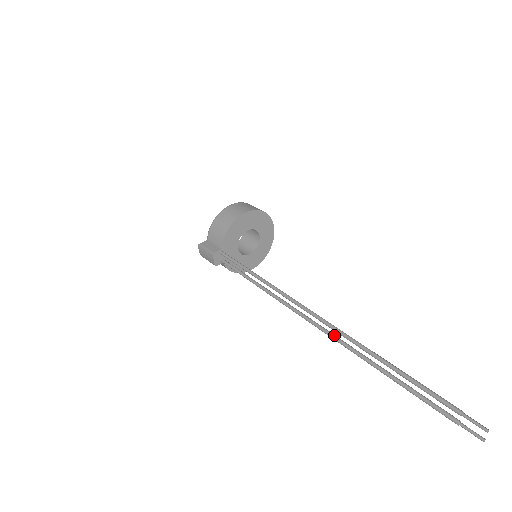
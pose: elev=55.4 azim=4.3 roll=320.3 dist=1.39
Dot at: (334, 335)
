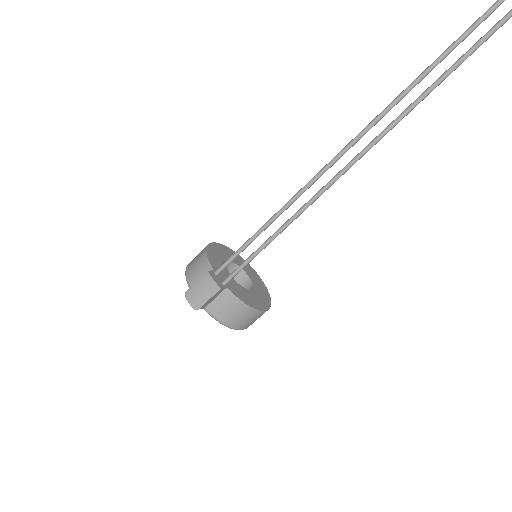
Dot at: (382, 131)
